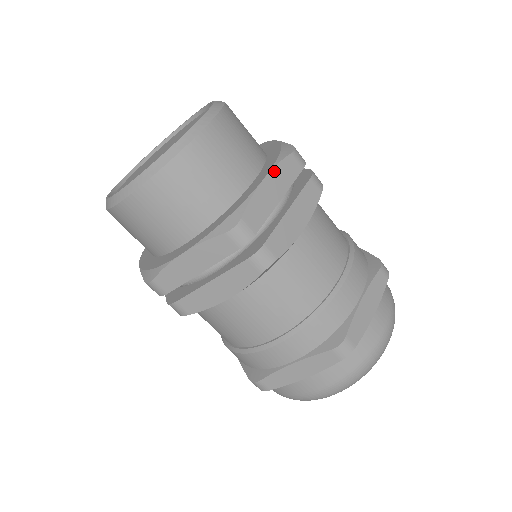
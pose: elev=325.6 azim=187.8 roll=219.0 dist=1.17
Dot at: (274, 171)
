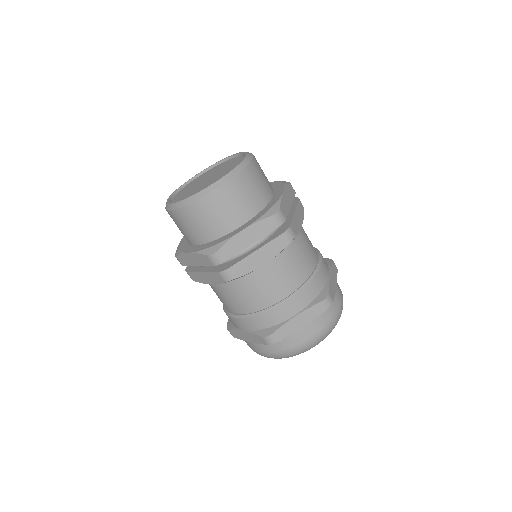
Dot at: (253, 226)
